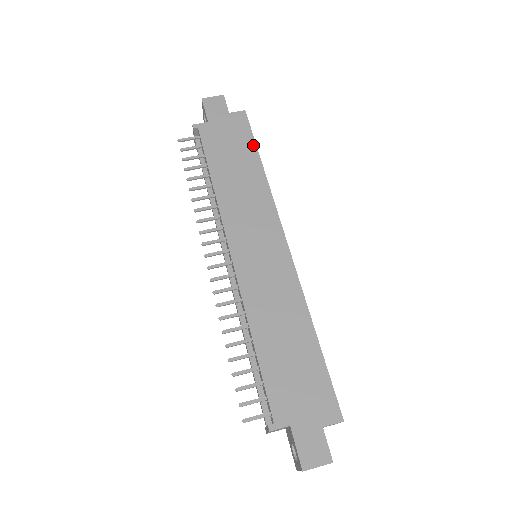
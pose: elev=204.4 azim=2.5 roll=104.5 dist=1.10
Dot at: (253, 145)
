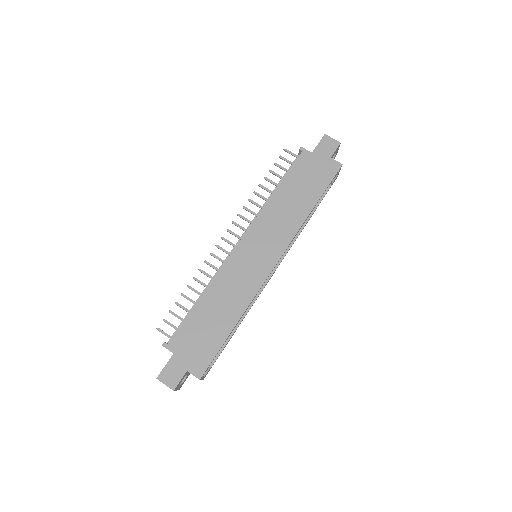
Dot at: (322, 191)
